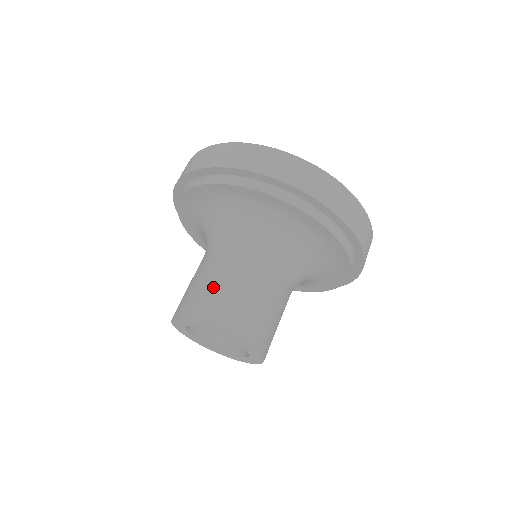
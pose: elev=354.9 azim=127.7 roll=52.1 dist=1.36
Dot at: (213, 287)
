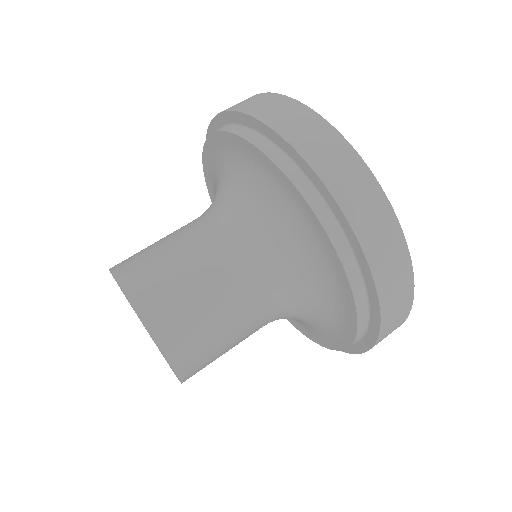
Dot at: (164, 255)
